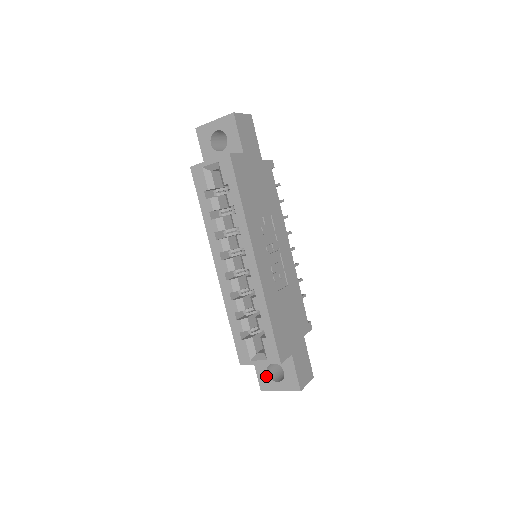
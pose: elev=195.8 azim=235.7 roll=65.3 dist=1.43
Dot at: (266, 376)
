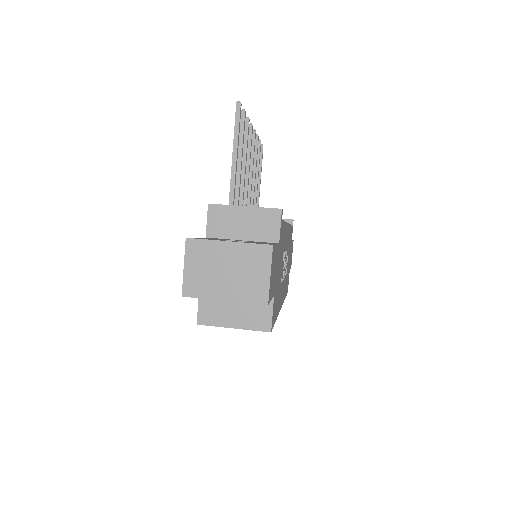
Dot at: occluded
